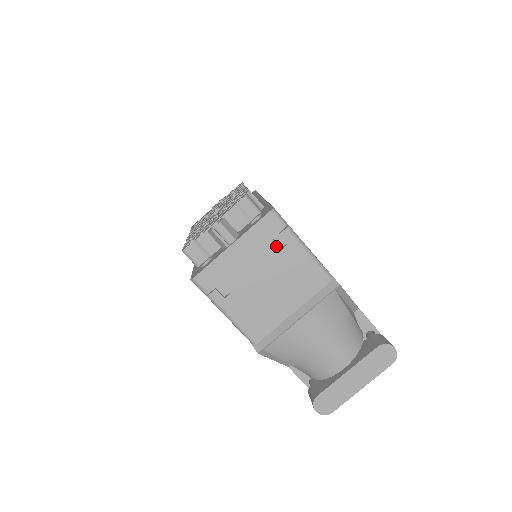
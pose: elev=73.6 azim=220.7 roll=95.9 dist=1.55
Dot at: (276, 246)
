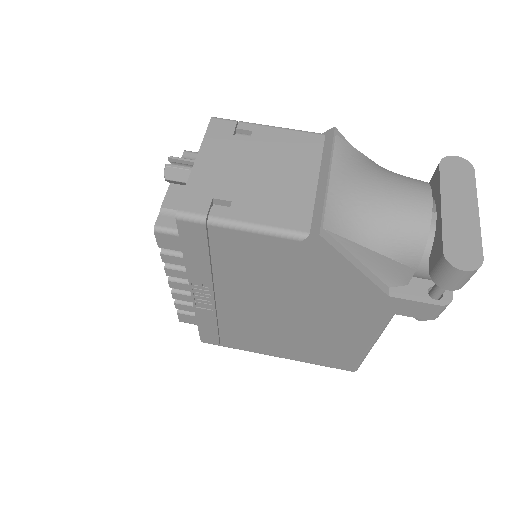
Dot at: (242, 138)
